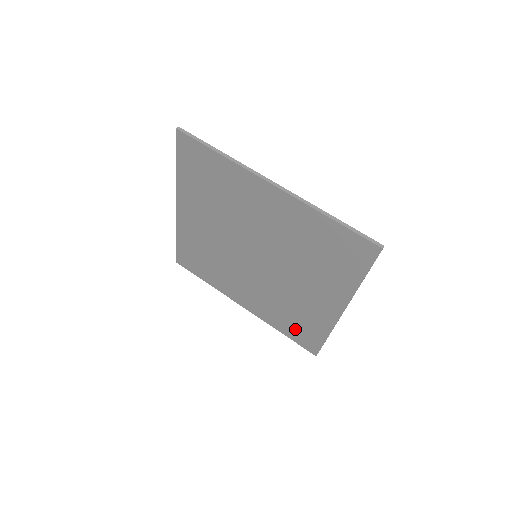
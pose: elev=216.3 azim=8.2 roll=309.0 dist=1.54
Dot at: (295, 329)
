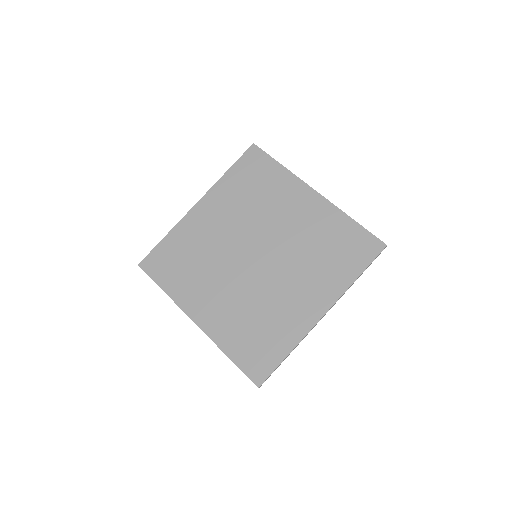
Dot at: (251, 347)
